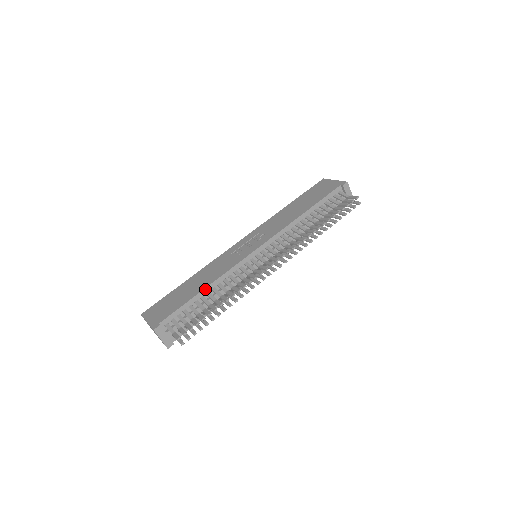
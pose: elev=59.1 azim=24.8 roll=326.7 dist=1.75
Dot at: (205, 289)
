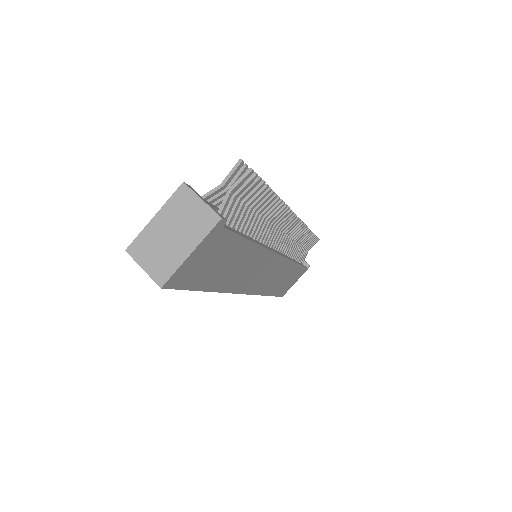
Dot at: occluded
